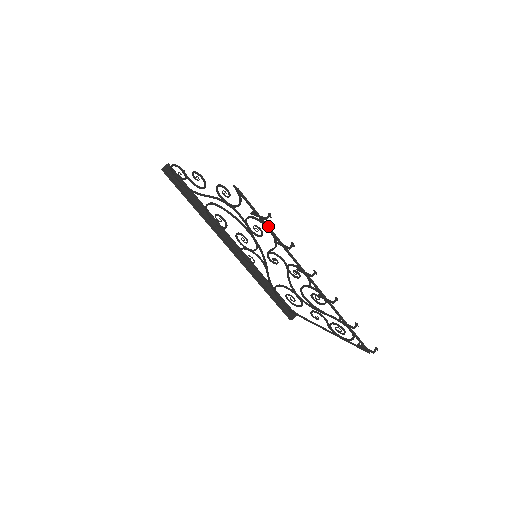
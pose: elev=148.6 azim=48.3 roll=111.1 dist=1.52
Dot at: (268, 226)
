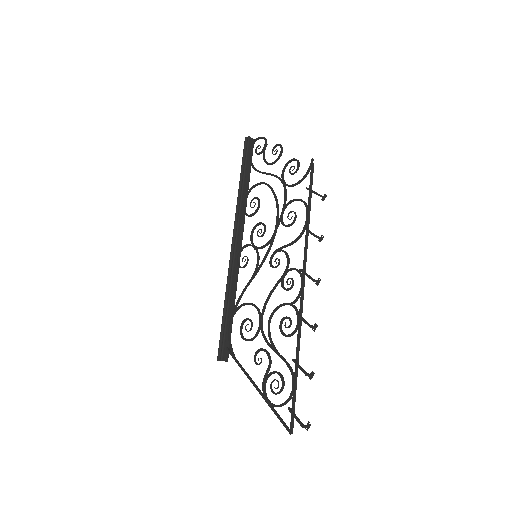
Dot at: occluded
